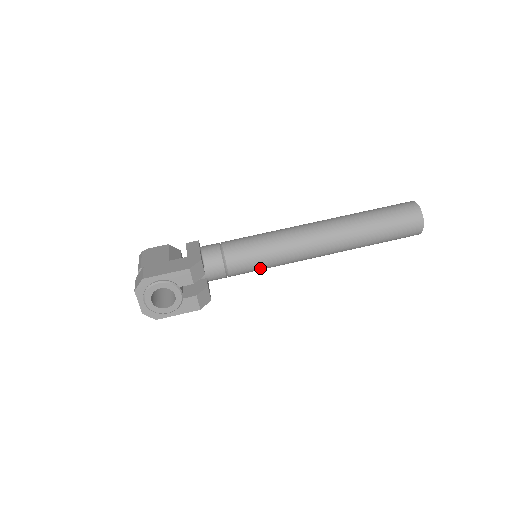
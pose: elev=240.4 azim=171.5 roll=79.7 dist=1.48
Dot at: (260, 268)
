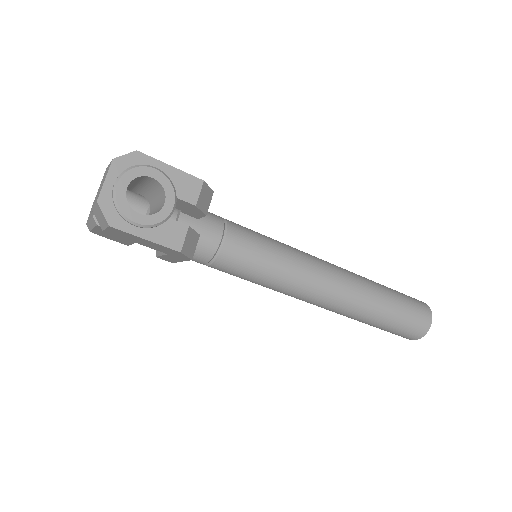
Dot at: (259, 269)
